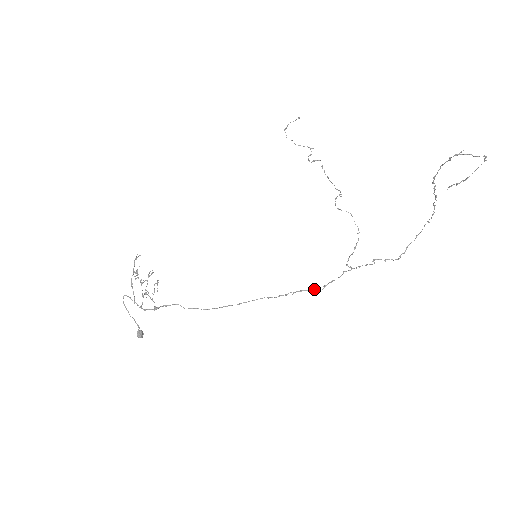
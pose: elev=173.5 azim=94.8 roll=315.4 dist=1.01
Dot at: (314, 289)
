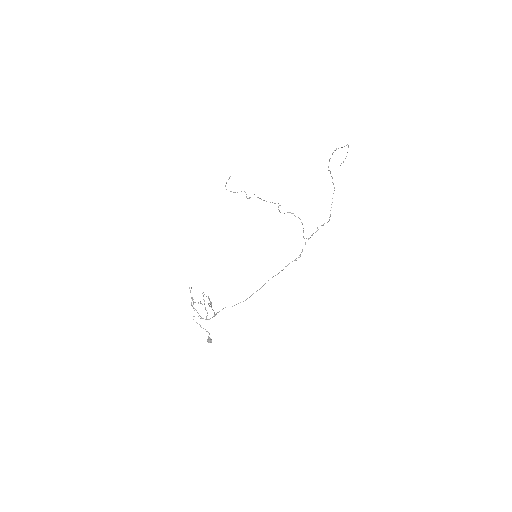
Dot at: occluded
